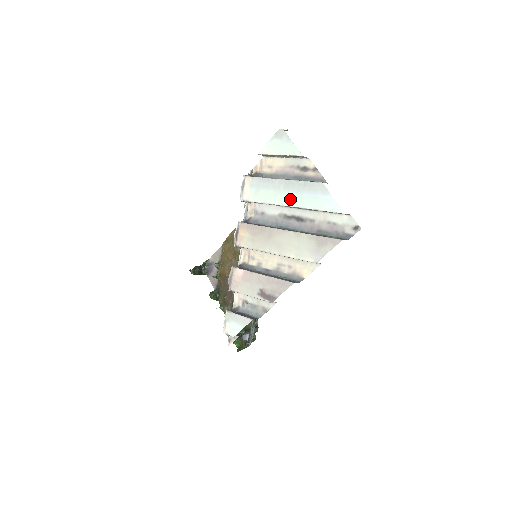
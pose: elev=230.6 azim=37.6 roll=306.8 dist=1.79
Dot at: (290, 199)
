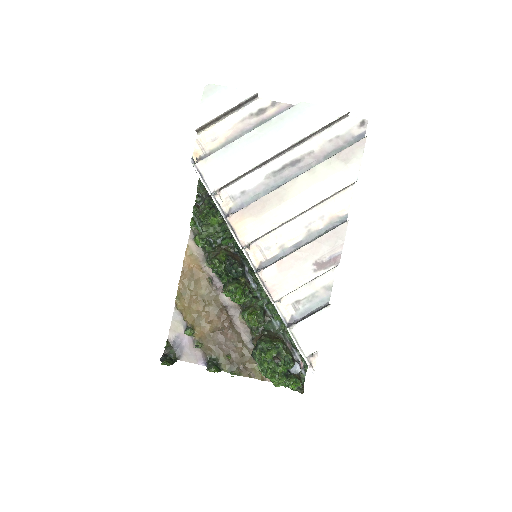
Dot at: (276, 144)
